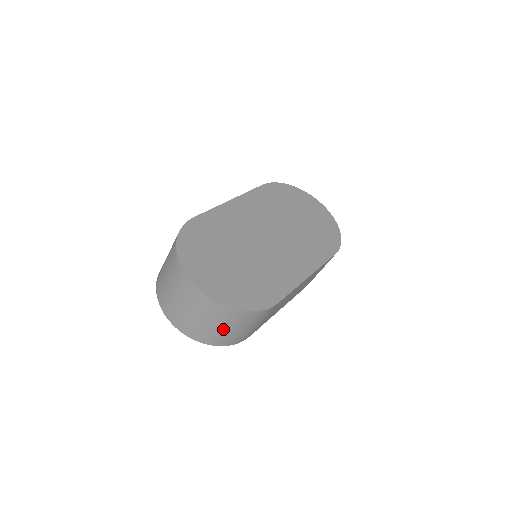
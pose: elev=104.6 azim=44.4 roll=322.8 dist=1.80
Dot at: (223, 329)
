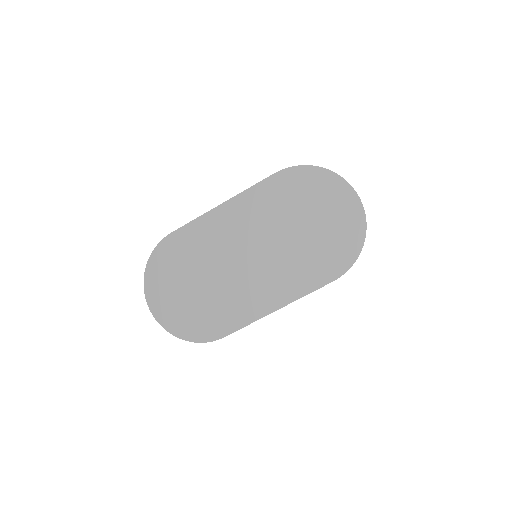
Dot at: occluded
